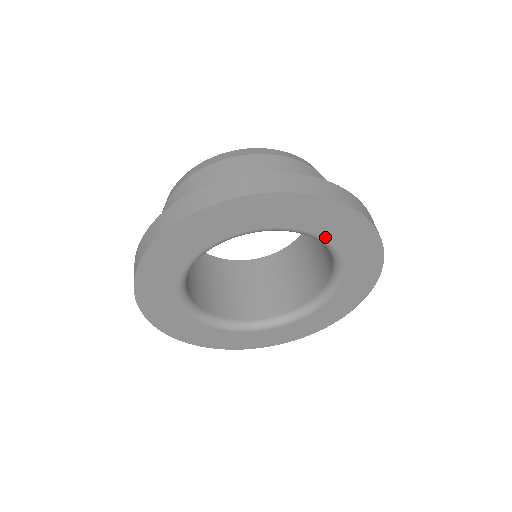
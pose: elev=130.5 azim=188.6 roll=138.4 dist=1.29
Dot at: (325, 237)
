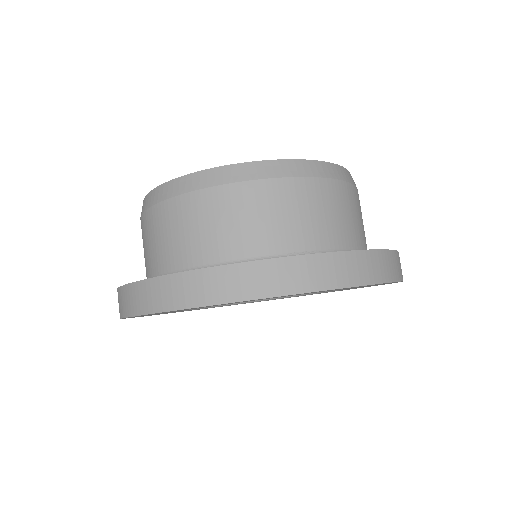
Dot at: occluded
